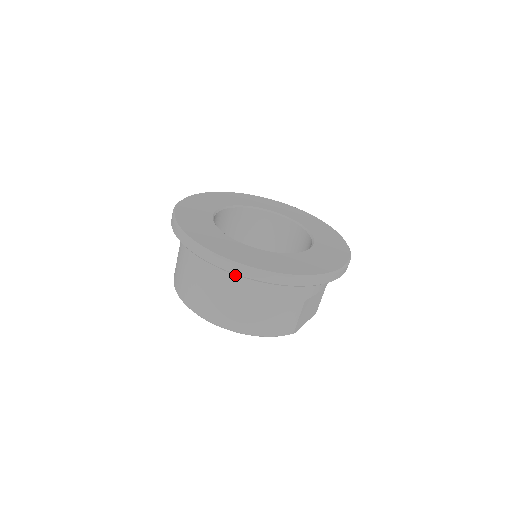
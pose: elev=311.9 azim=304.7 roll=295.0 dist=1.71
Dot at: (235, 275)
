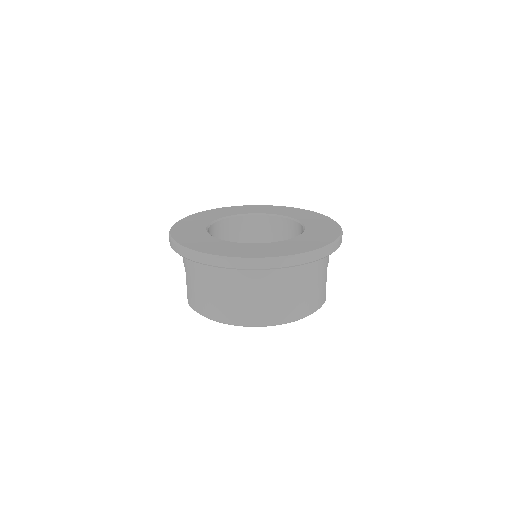
Dot at: (280, 270)
